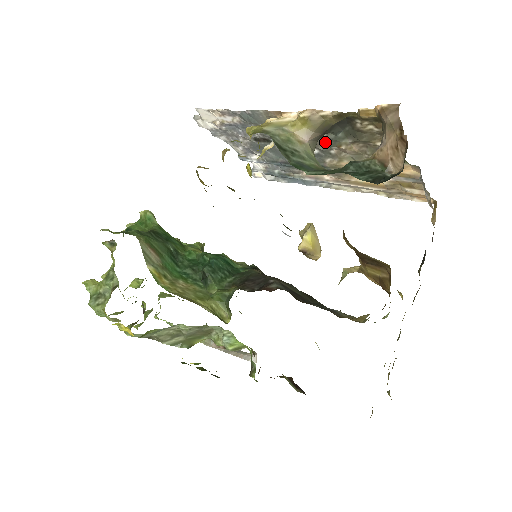
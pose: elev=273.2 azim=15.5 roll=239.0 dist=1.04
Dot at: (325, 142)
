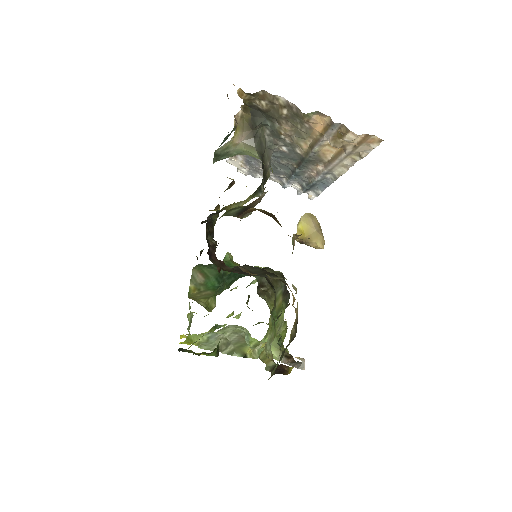
Dot at: (275, 136)
